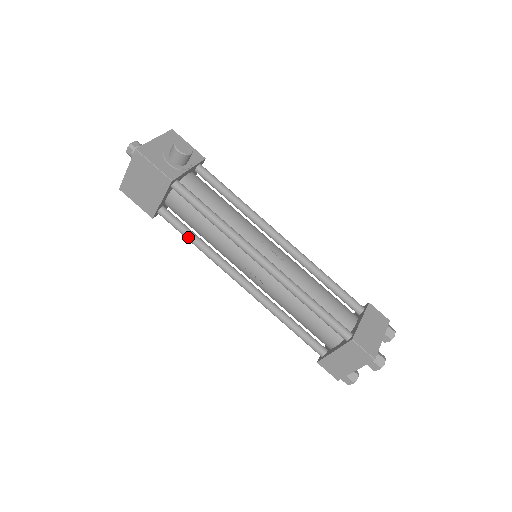
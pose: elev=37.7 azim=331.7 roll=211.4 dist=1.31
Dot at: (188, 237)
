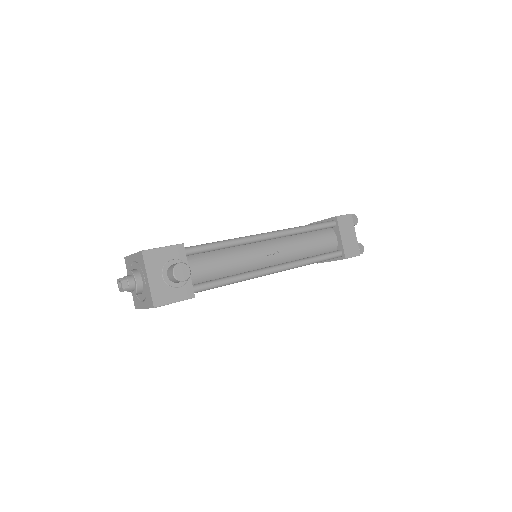
Dot at: occluded
